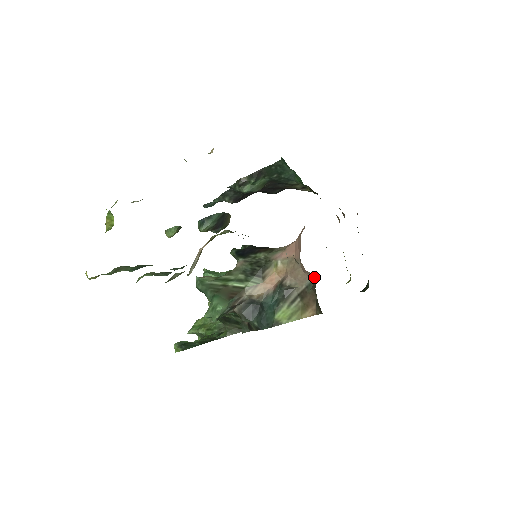
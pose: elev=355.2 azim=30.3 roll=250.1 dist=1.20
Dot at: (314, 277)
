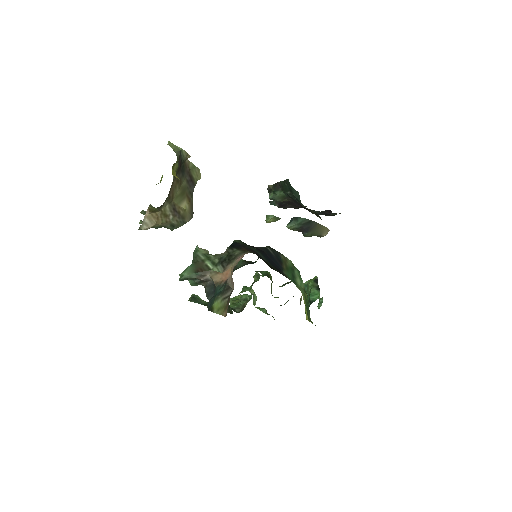
Dot at: occluded
